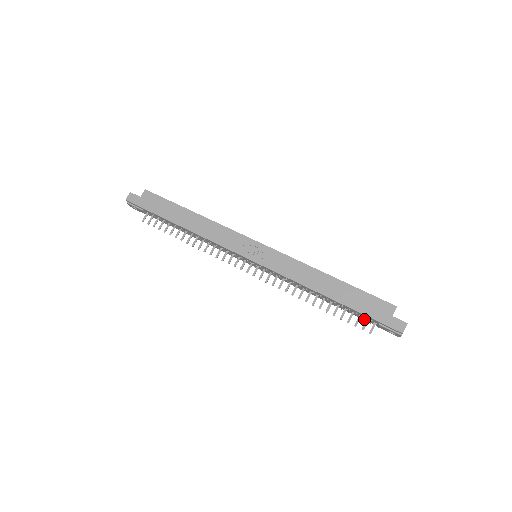
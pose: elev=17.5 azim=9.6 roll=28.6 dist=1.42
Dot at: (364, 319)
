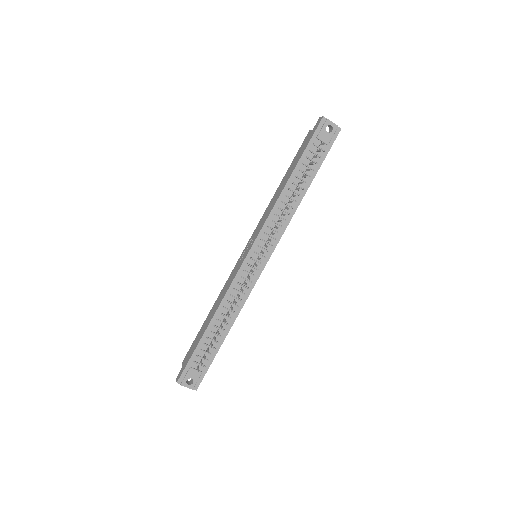
Dot at: (322, 158)
